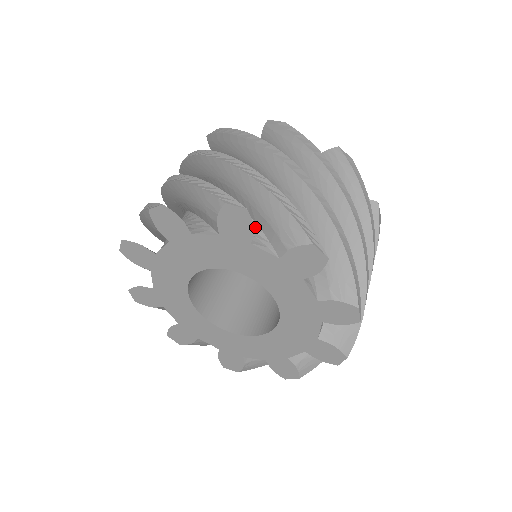
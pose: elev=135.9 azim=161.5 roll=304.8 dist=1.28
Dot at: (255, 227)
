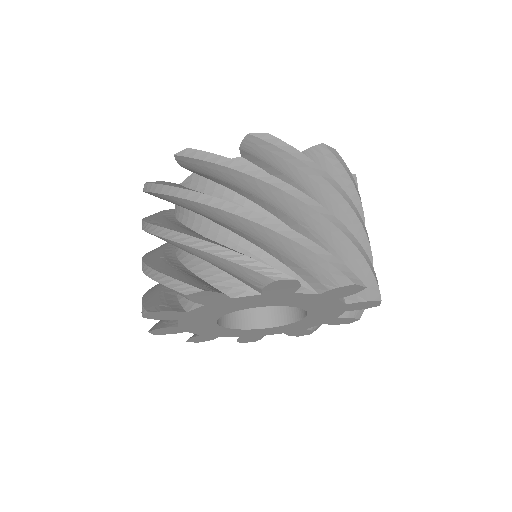
Dot at: (227, 277)
